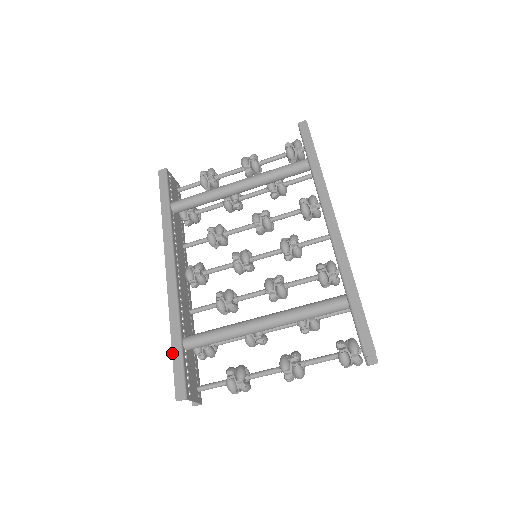
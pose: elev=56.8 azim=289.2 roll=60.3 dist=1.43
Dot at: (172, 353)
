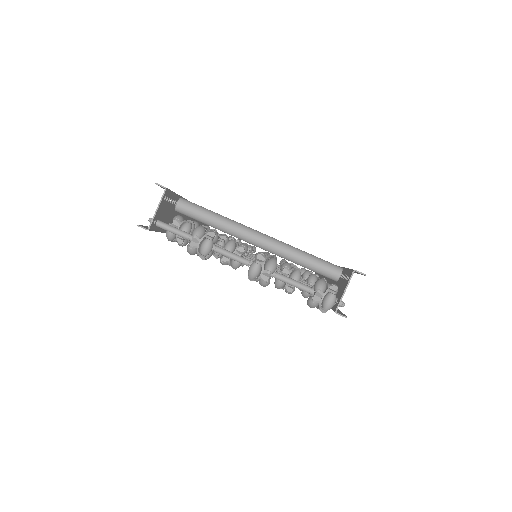
Dot at: occluded
